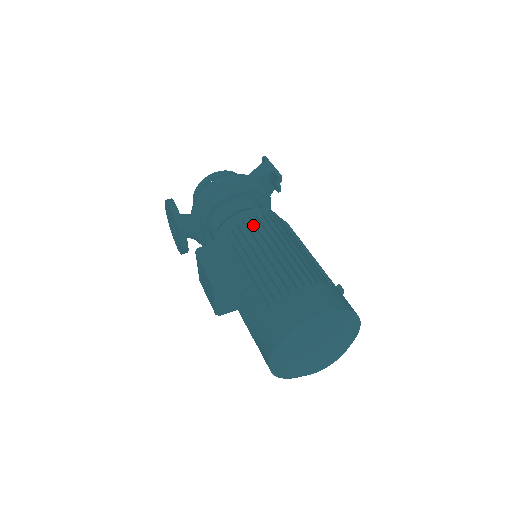
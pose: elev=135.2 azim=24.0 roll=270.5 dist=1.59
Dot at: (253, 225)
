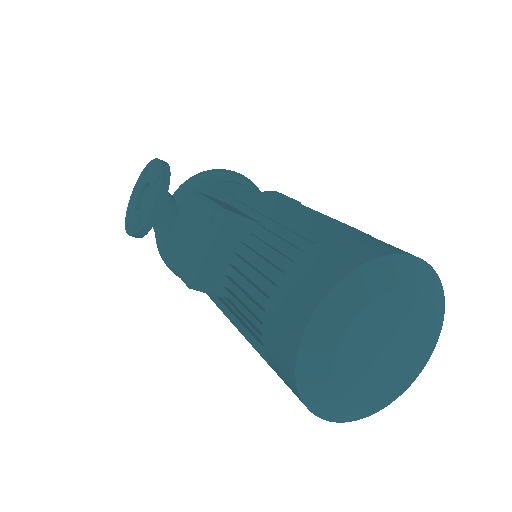
Dot at: occluded
